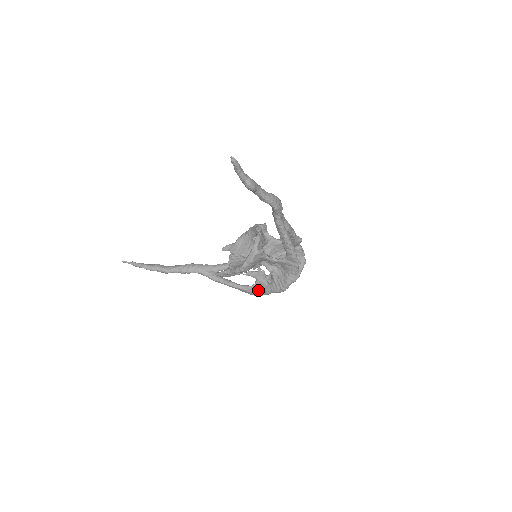
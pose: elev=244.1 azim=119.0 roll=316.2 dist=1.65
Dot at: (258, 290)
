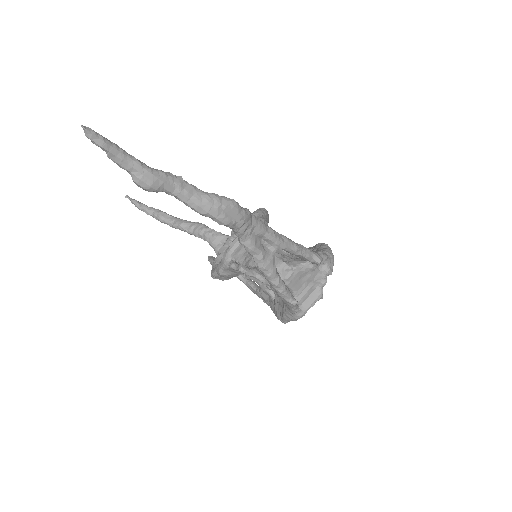
Dot at: (264, 298)
